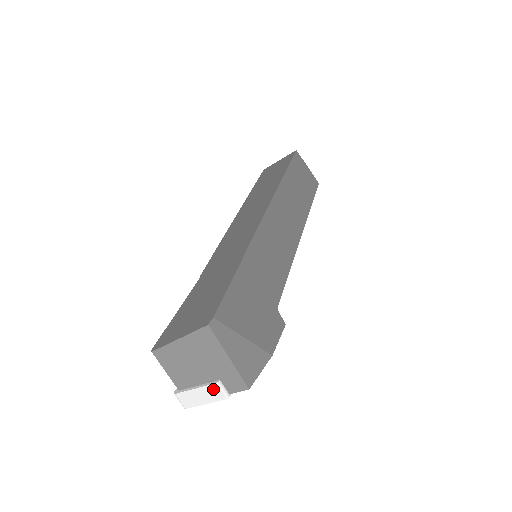
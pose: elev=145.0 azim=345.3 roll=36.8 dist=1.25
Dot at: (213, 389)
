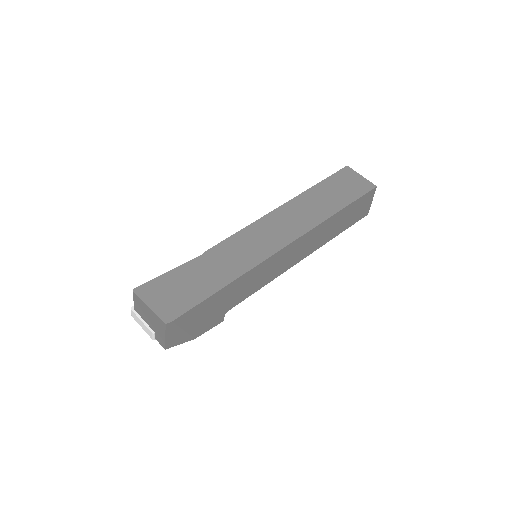
Dot at: (149, 331)
